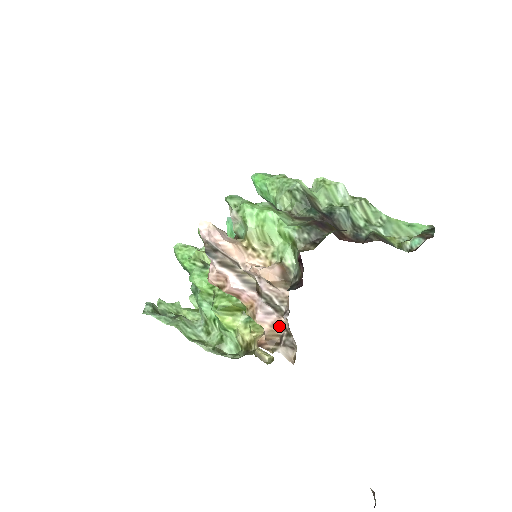
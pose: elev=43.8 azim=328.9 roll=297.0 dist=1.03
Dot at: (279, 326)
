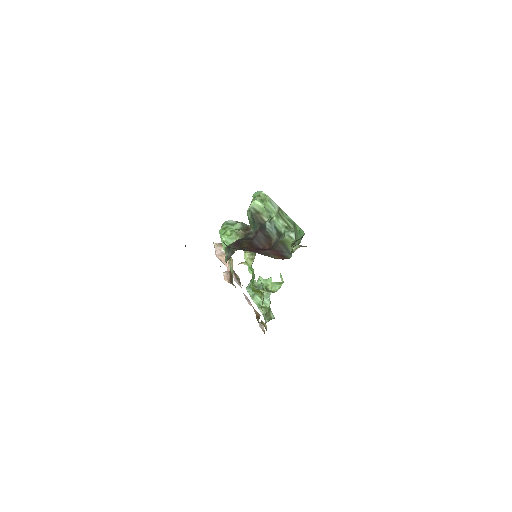
Dot at: (253, 308)
